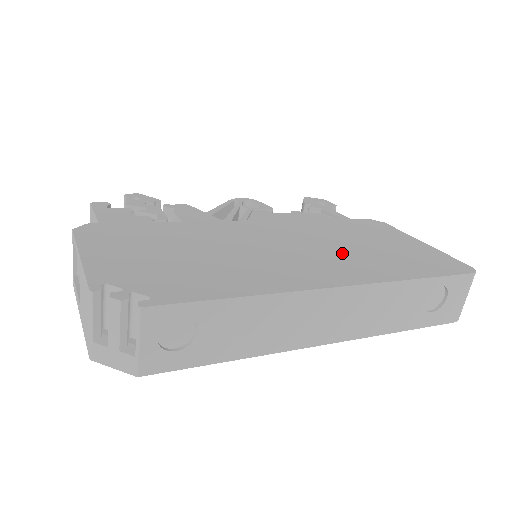
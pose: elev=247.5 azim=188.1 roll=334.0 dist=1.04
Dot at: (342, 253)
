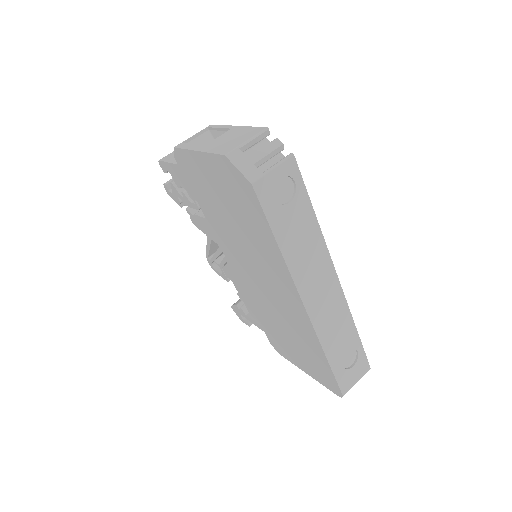
Dot at: occluded
